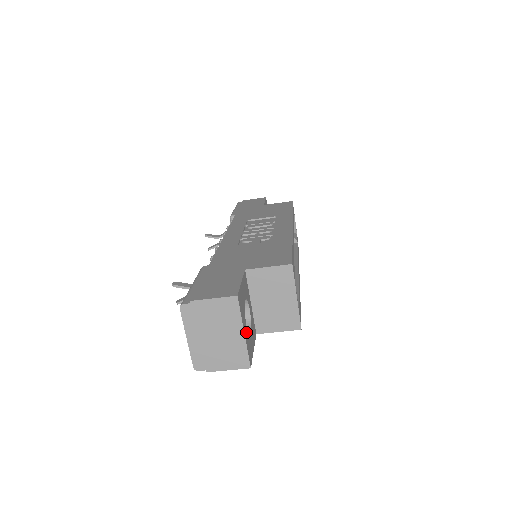
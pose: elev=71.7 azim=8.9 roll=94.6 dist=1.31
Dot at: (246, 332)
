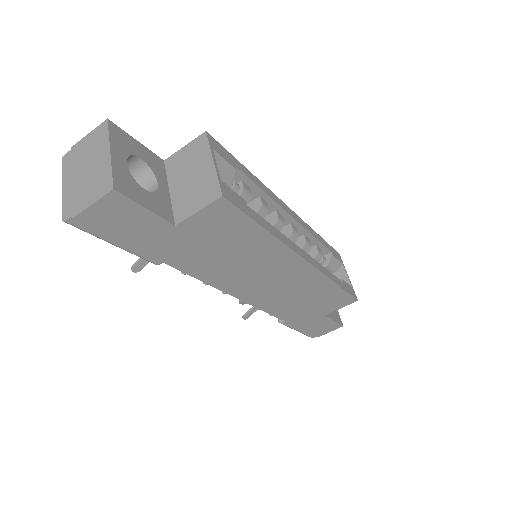
Dot at: (121, 164)
